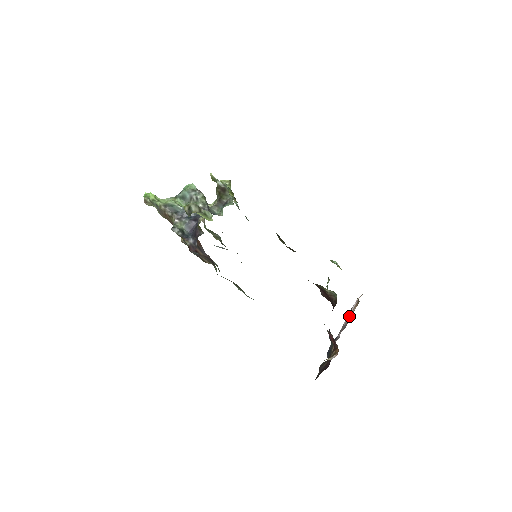
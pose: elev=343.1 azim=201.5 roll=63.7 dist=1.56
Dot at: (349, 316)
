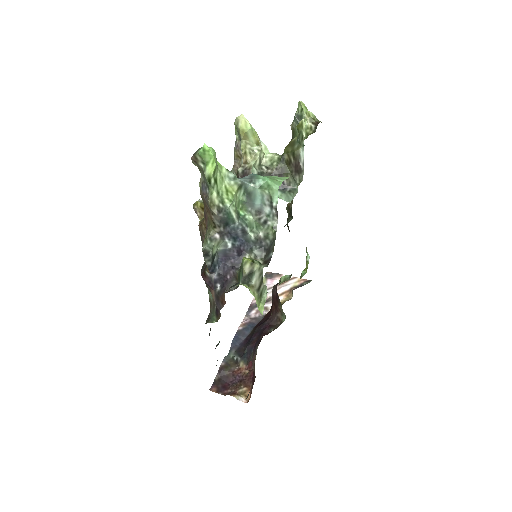
Dot at: occluded
